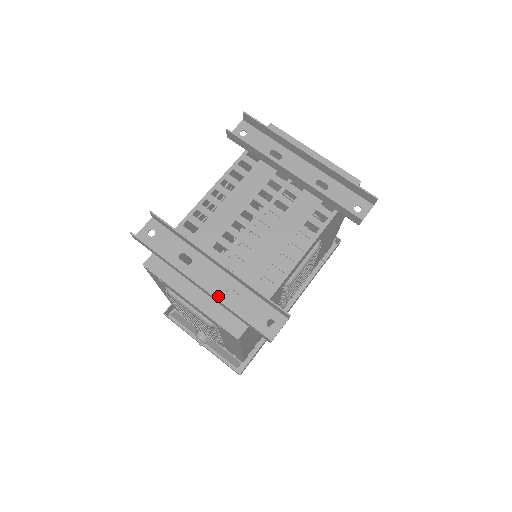
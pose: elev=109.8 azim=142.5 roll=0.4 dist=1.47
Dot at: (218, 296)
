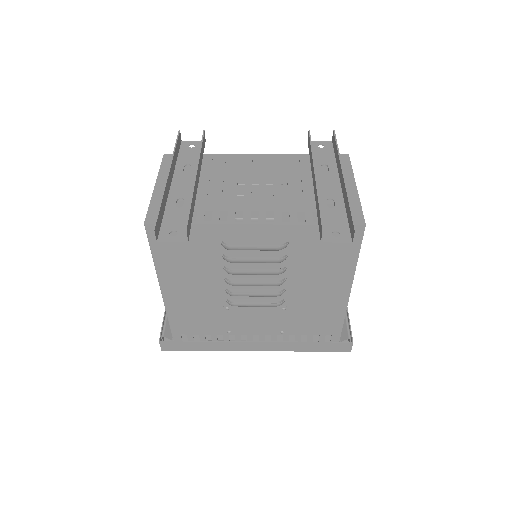
Dot at: (172, 196)
